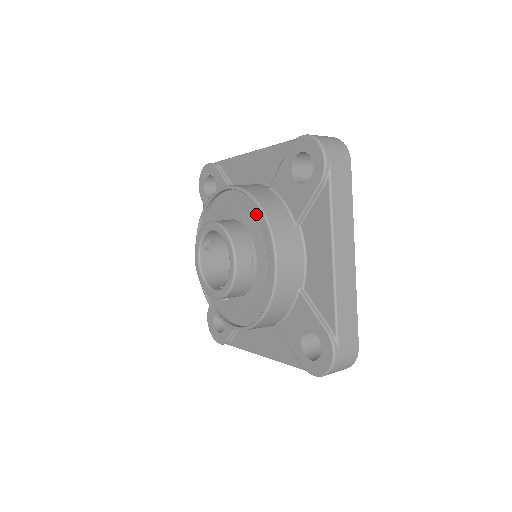
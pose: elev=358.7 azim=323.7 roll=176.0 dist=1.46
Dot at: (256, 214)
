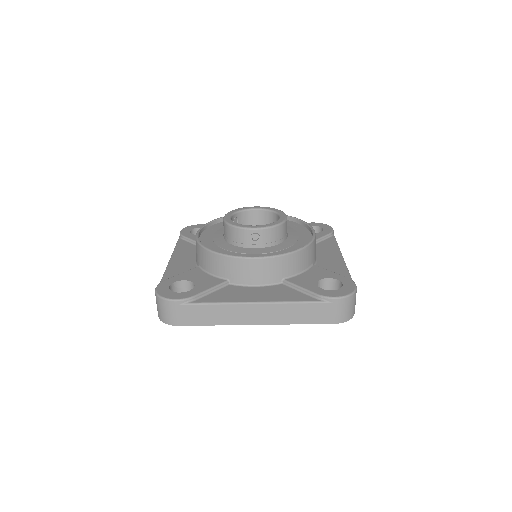
Dot at: (287, 223)
